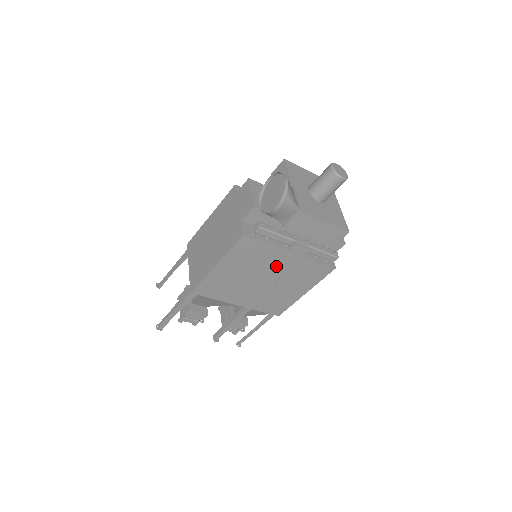
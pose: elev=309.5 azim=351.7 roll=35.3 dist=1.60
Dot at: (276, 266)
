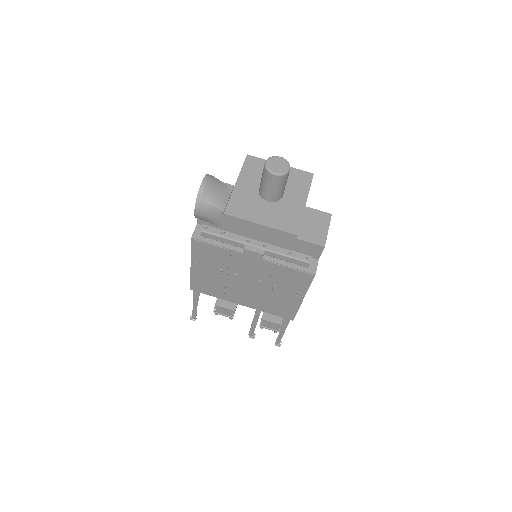
Dot at: (247, 269)
